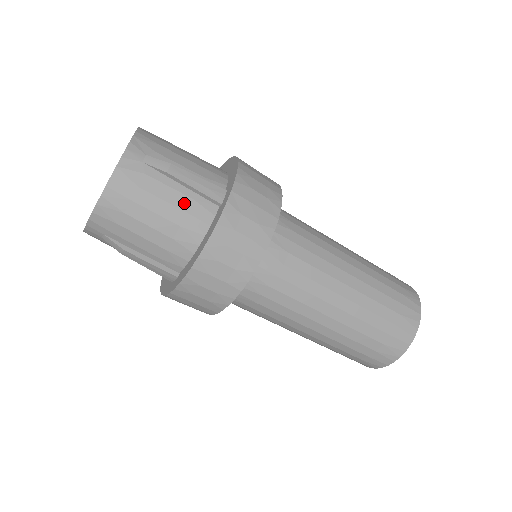
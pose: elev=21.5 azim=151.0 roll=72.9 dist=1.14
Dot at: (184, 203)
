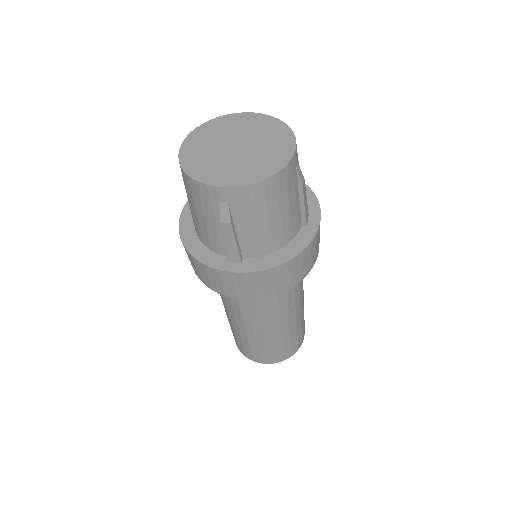
Dot at: (294, 214)
